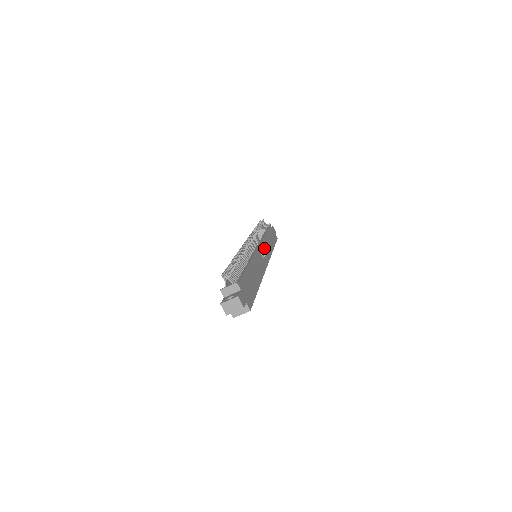
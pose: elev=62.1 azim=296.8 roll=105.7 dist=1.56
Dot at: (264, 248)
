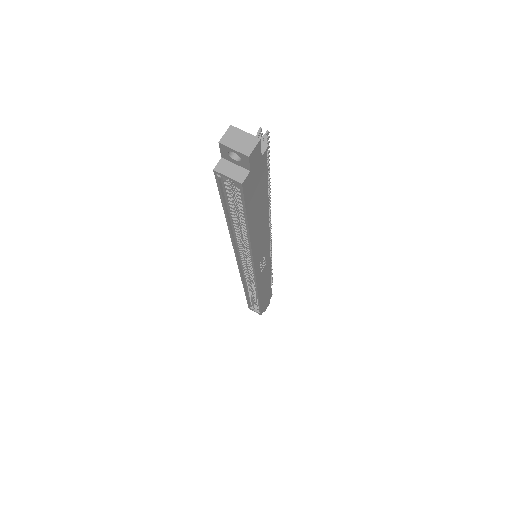
Dot at: (266, 269)
